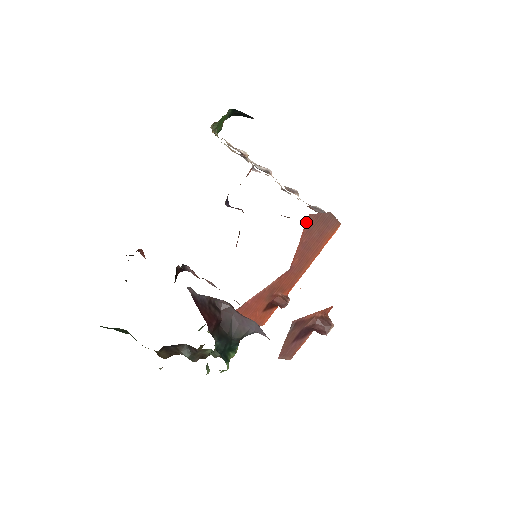
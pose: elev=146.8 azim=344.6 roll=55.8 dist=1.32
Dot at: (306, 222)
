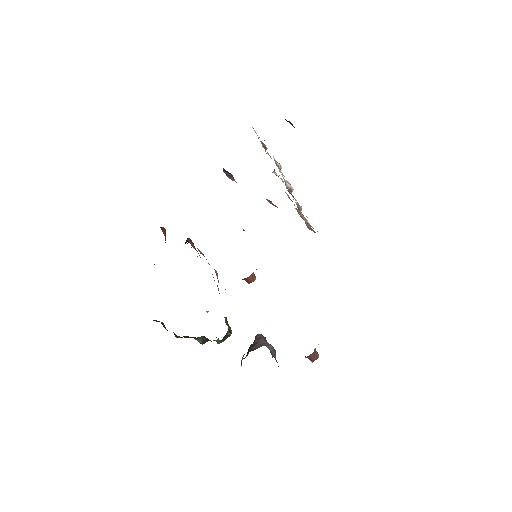
Dot at: occluded
